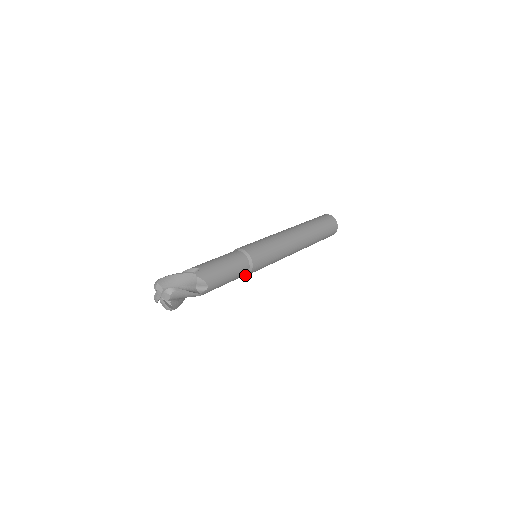
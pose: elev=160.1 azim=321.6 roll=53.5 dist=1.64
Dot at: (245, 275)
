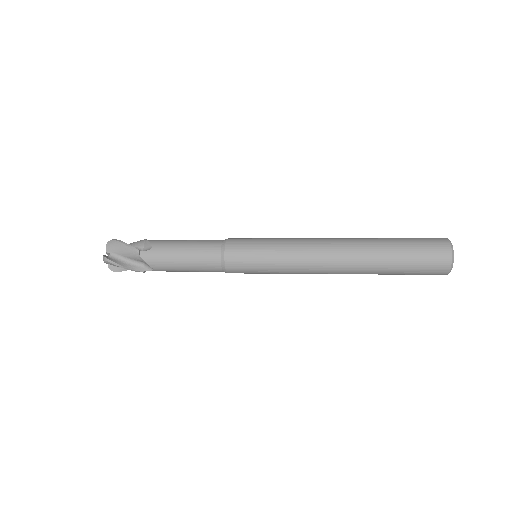
Dot at: occluded
